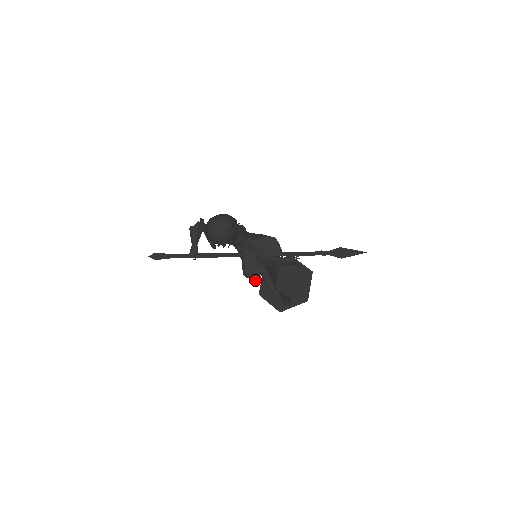
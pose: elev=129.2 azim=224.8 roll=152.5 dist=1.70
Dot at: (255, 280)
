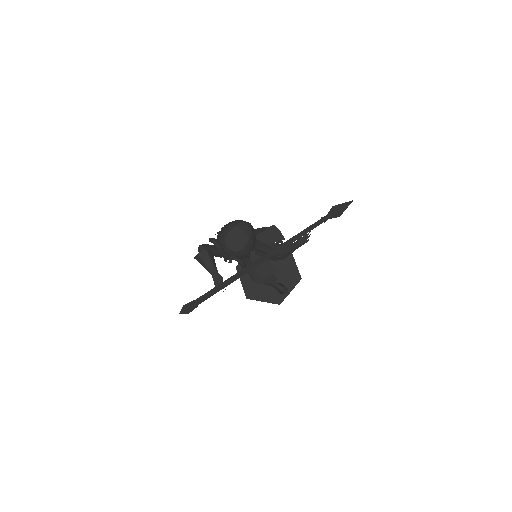
Dot at: (270, 282)
